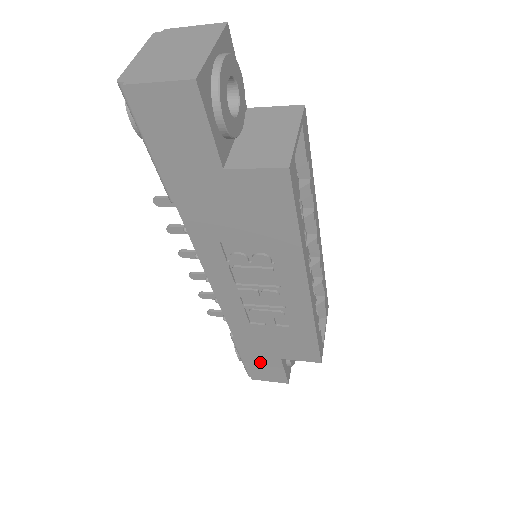
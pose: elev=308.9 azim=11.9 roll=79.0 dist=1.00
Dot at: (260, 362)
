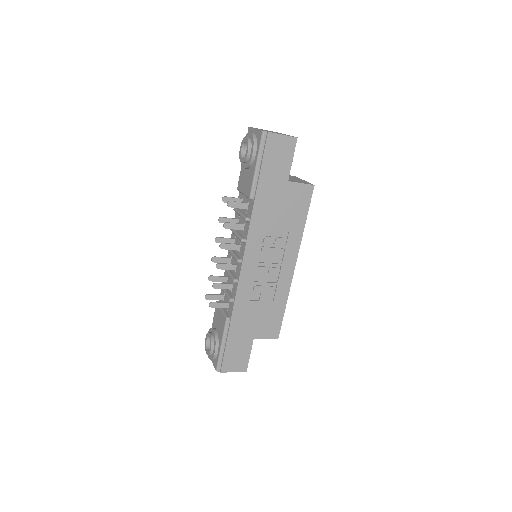
Dot at: (237, 346)
